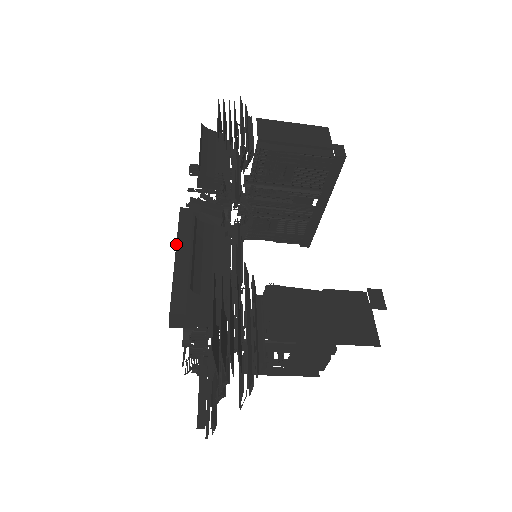
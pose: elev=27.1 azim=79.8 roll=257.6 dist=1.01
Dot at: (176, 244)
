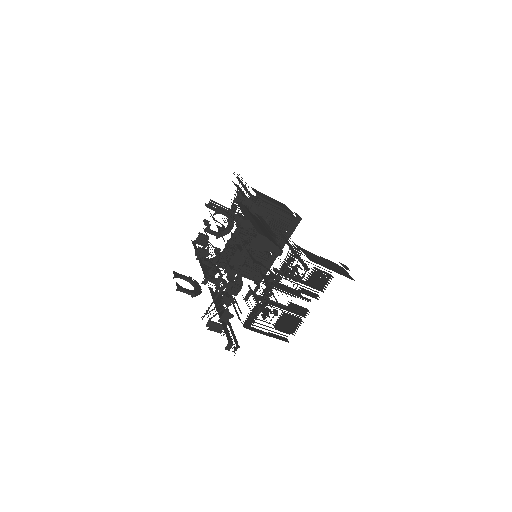
Dot at: (244, 212)
